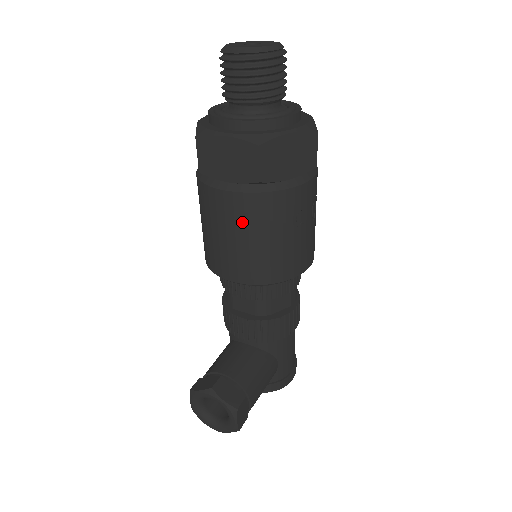
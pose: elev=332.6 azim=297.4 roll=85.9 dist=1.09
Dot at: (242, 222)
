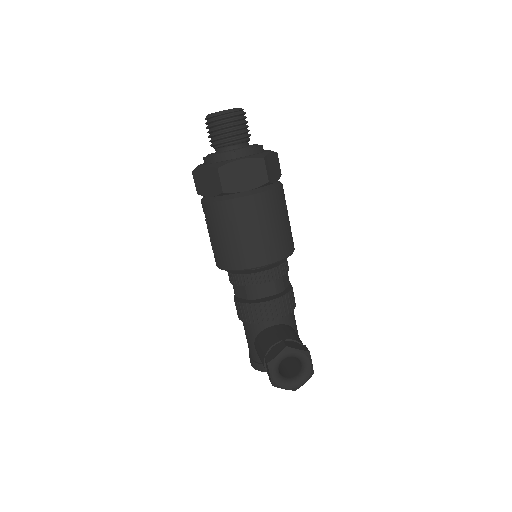
Dot at: (263, 215)
